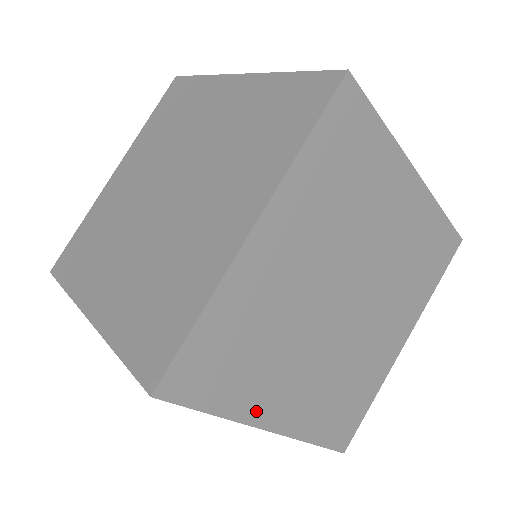
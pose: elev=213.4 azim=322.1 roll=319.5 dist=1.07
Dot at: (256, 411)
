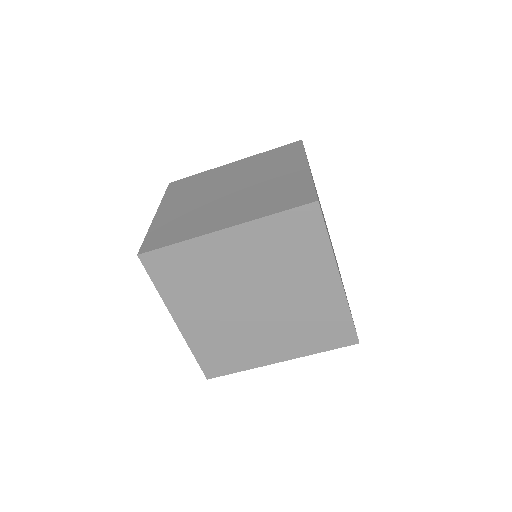
Dot at: (175, 307)
